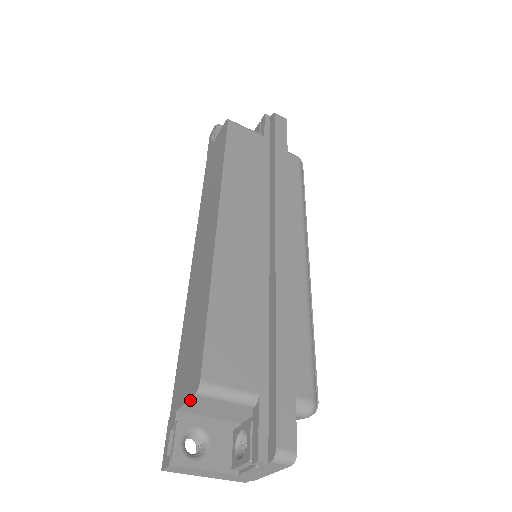
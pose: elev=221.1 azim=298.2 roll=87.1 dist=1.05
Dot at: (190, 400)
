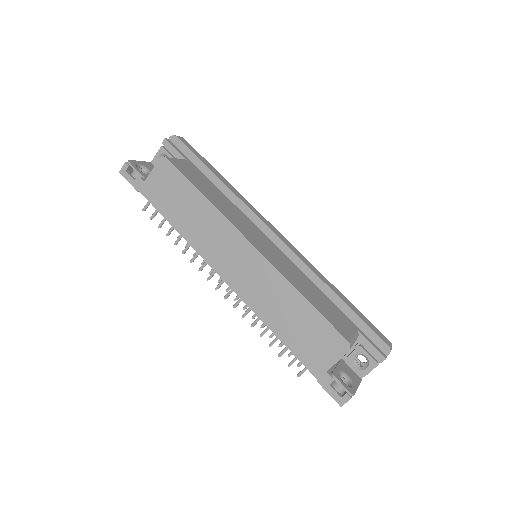
Dot at: occluded
